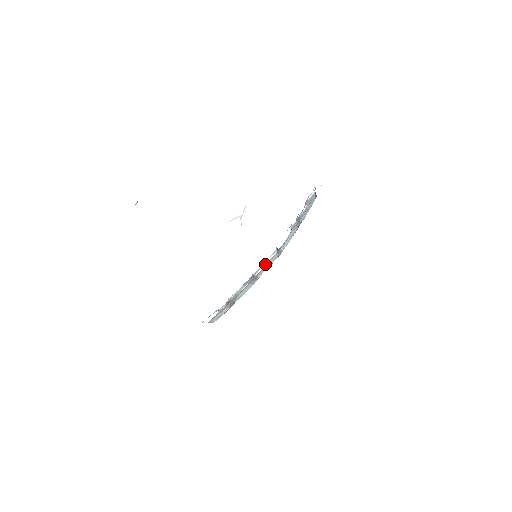
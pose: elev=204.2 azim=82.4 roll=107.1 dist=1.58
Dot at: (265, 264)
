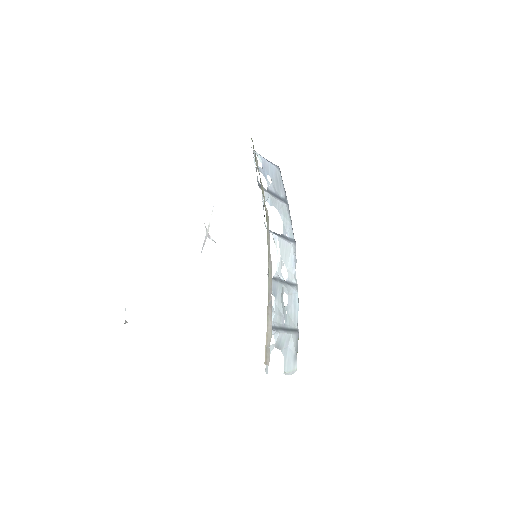
Dot at: (281, 260)
